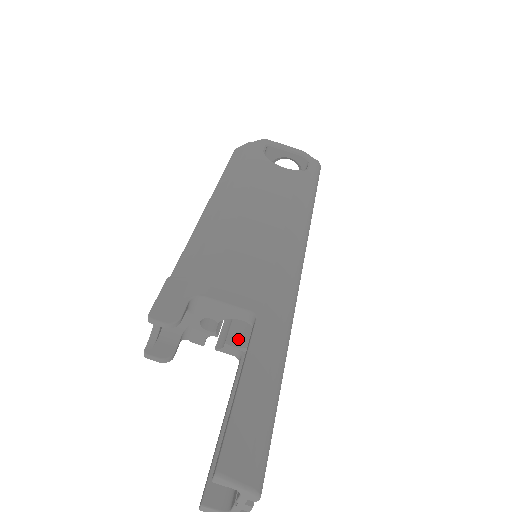
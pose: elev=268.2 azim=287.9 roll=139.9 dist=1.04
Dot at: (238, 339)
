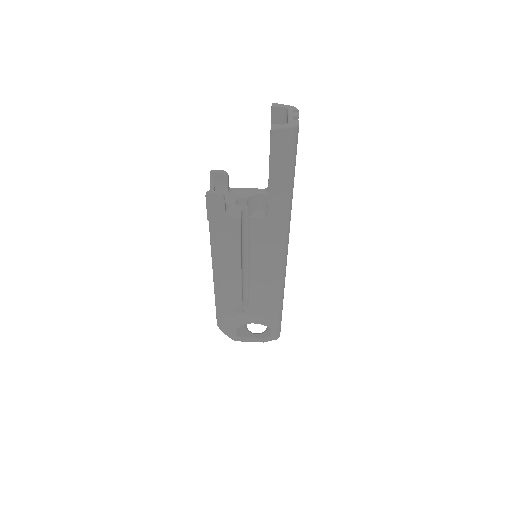
Dot at: occluded
